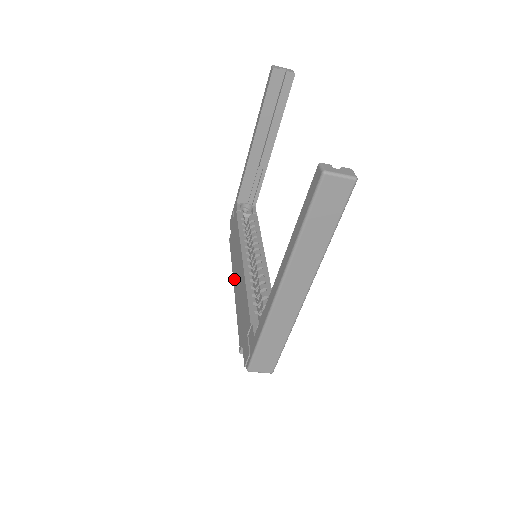
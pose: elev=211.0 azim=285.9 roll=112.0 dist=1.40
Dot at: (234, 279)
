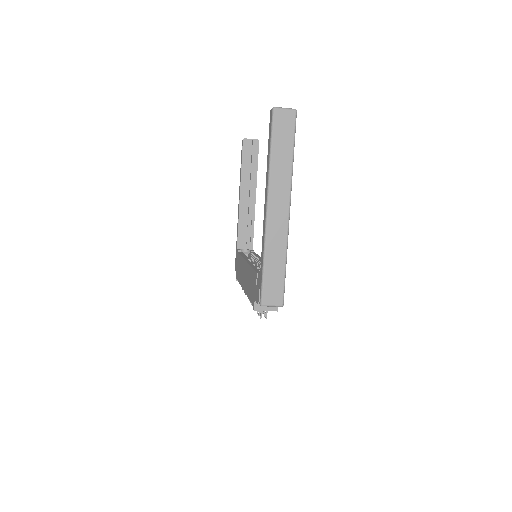
Dot at: (243, 286)
